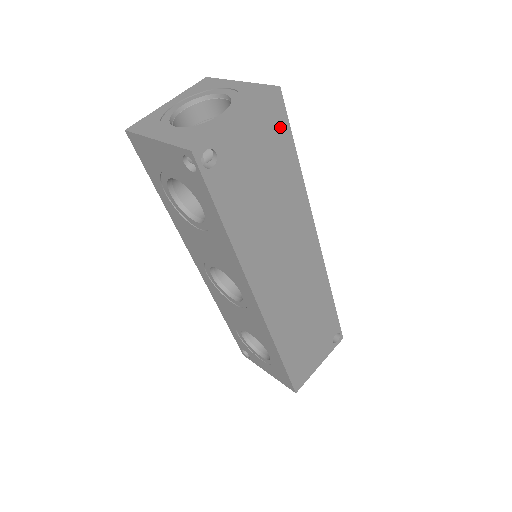
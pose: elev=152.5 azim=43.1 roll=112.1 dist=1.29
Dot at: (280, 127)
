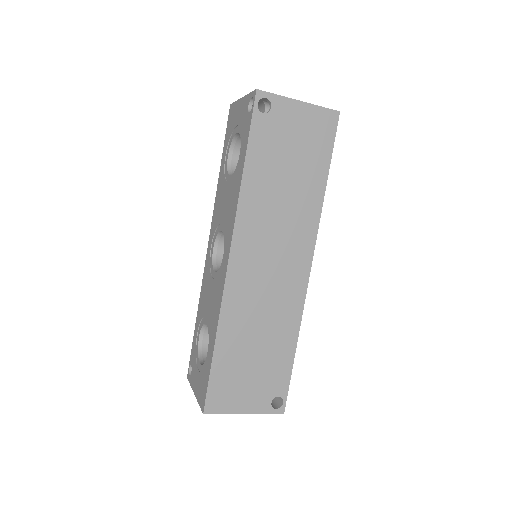
Dot at: (326, 138)
